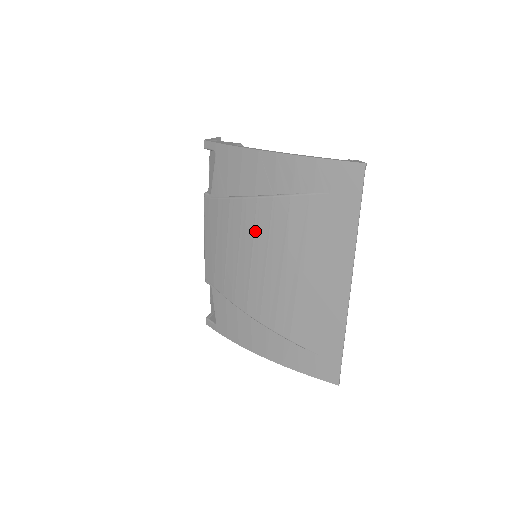
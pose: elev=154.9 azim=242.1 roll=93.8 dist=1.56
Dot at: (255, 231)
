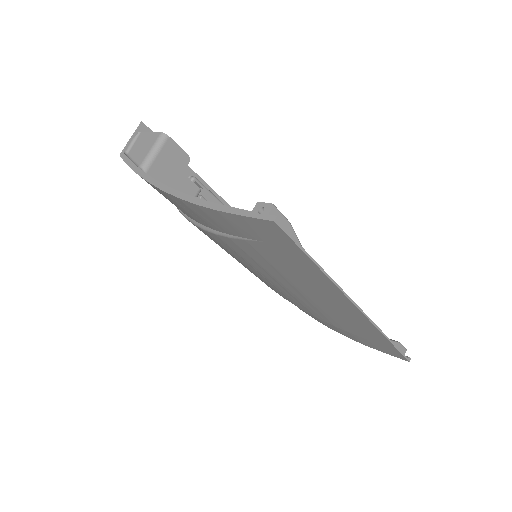
Dot at: (230, 252)
